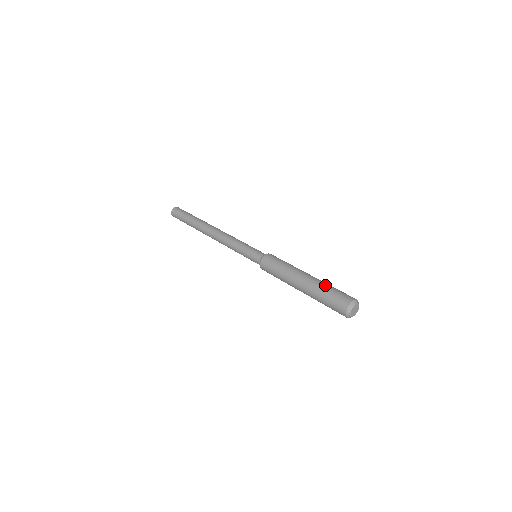
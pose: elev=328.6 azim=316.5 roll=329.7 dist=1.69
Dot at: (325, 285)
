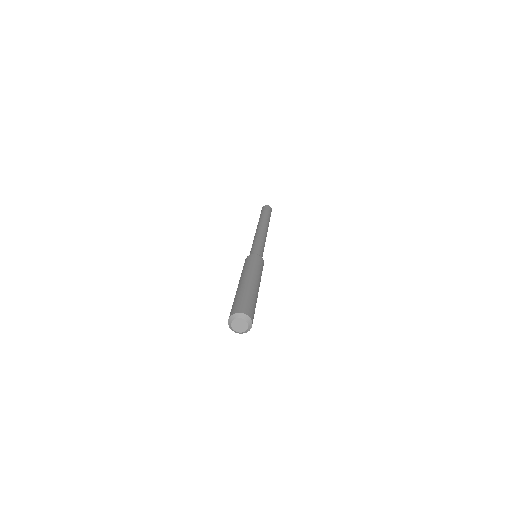
Dot at: (243, 292)
